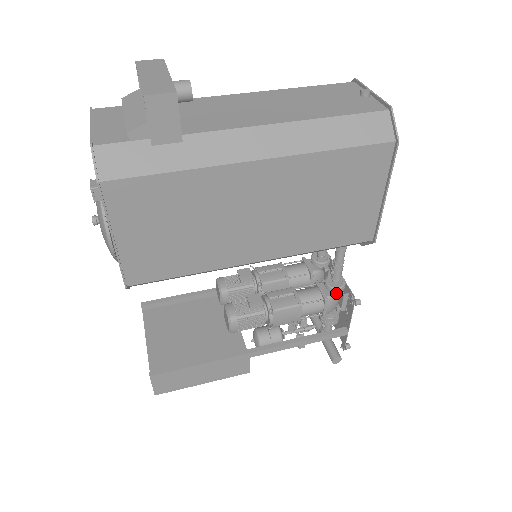
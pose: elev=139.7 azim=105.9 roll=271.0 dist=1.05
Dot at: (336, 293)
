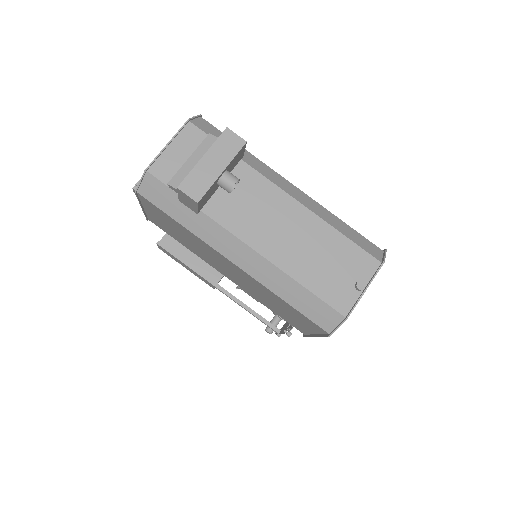
Dot at: occluded
